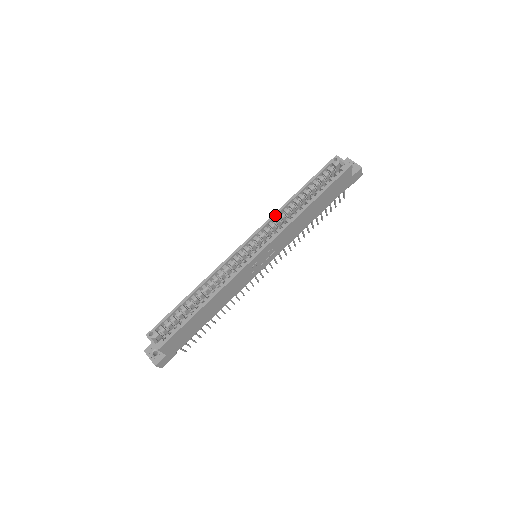
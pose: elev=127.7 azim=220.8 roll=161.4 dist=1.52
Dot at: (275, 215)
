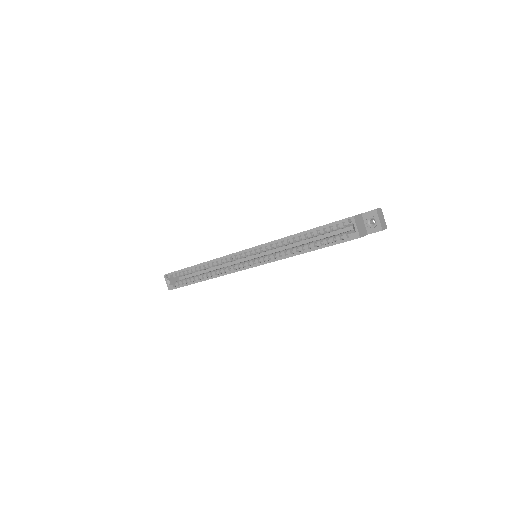
Dot at: (274, 243)
